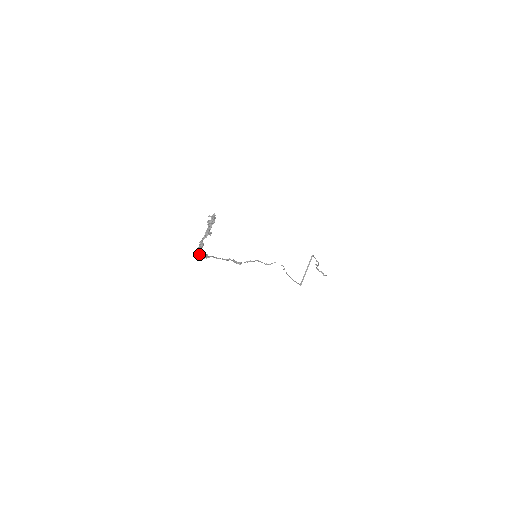
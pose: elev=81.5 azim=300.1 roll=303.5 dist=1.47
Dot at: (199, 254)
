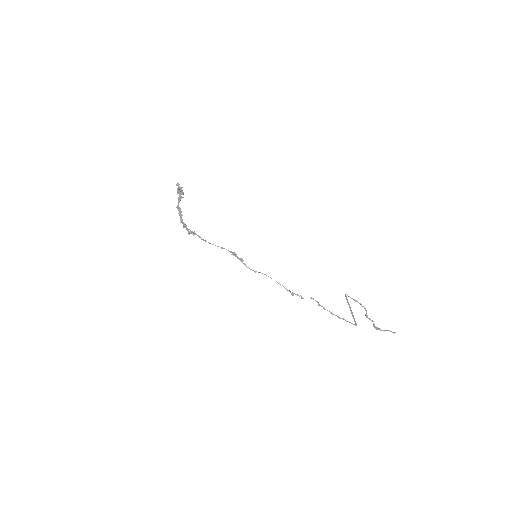
Dot at: (184, 226)
